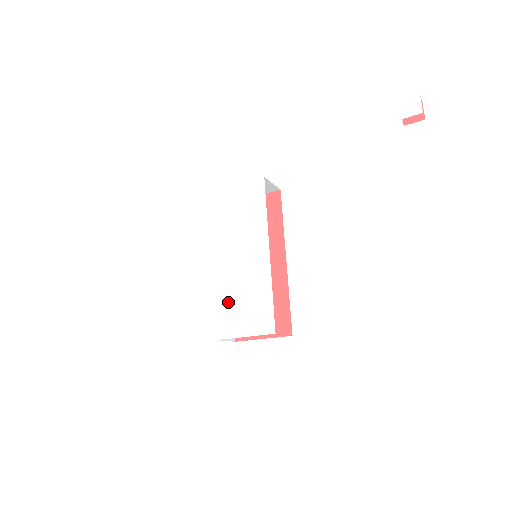
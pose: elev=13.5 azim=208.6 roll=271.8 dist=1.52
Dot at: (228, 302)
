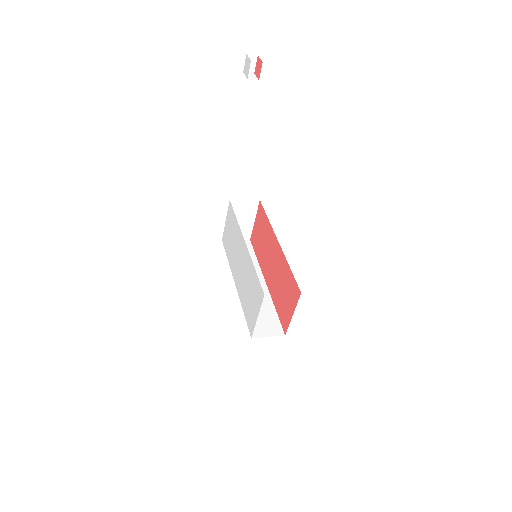
Dot at: (246, 302)
